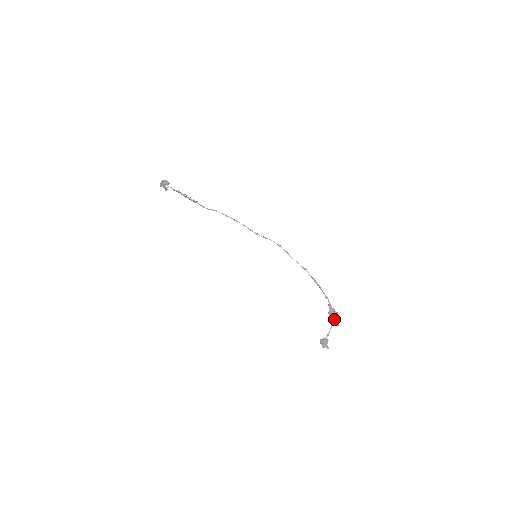
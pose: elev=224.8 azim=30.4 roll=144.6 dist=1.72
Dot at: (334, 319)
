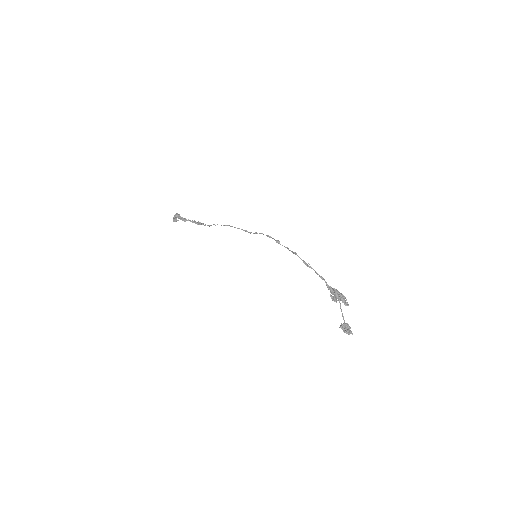
Dot at: (339, 300)
